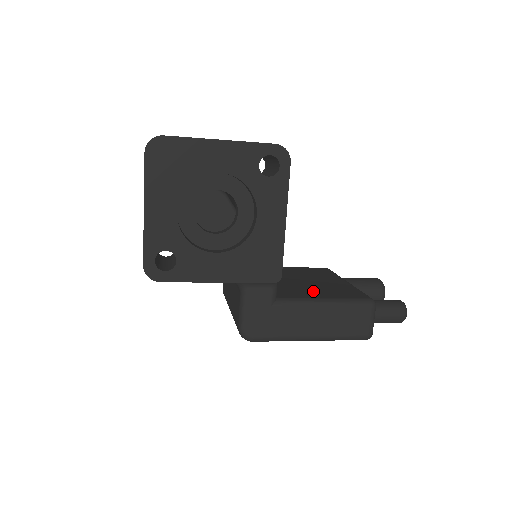
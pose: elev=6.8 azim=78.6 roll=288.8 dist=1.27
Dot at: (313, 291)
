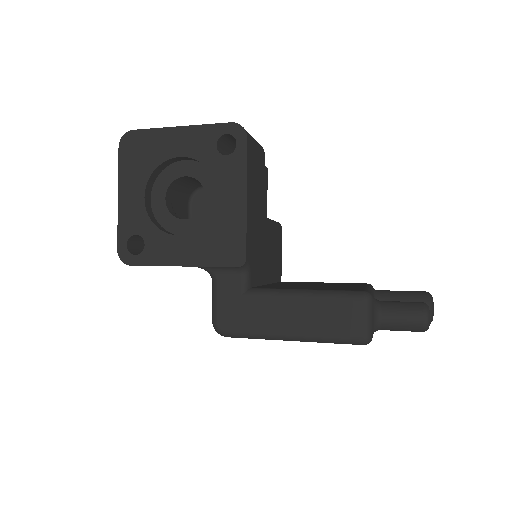
Dot at: (305, 287)
